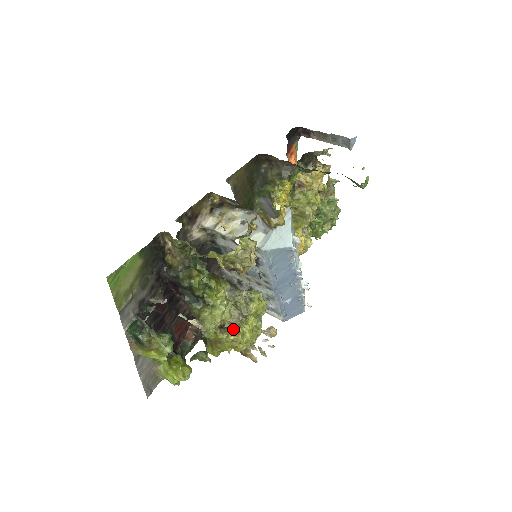
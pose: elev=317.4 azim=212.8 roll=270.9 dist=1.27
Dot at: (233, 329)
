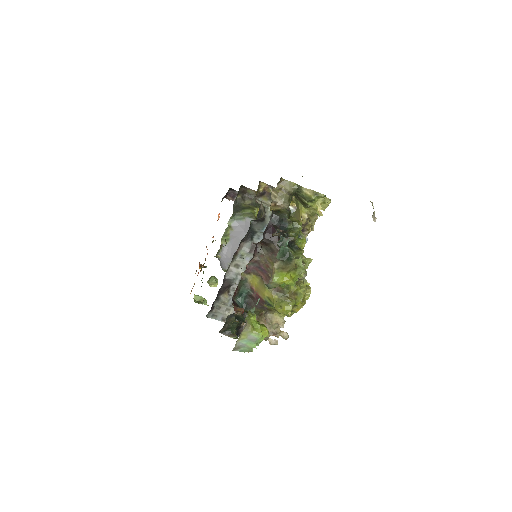
Dot at: (304, 282)
